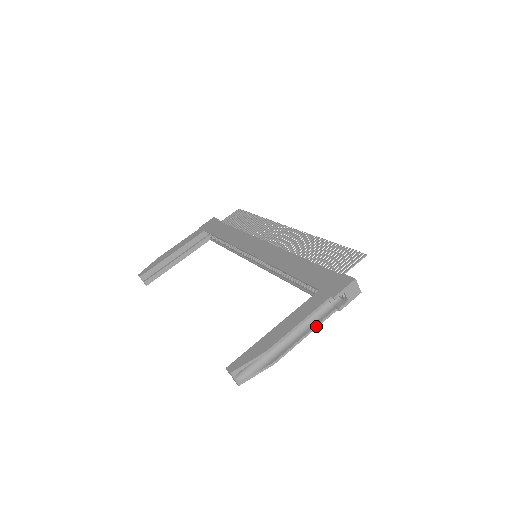
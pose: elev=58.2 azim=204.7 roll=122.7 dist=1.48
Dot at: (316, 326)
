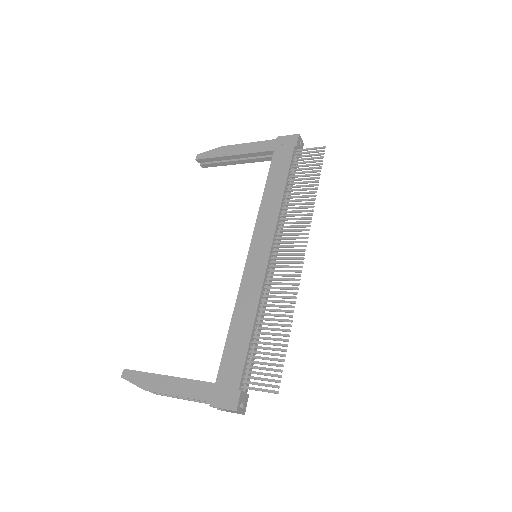
Dot at: (195, 401)
